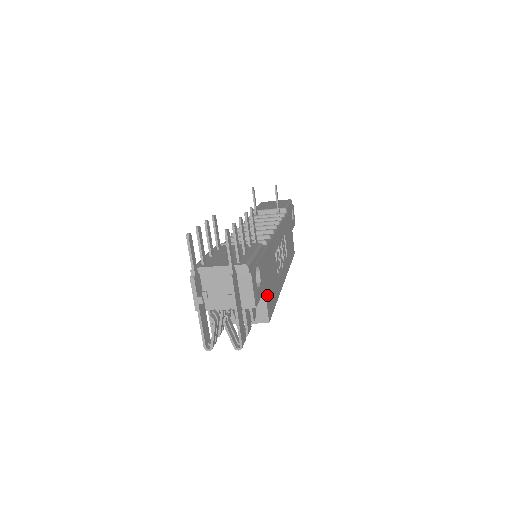
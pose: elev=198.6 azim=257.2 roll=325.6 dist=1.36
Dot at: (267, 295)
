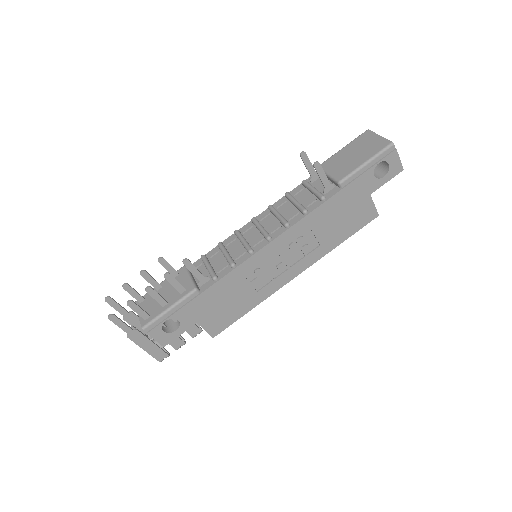
Dot at: (207, 323)
